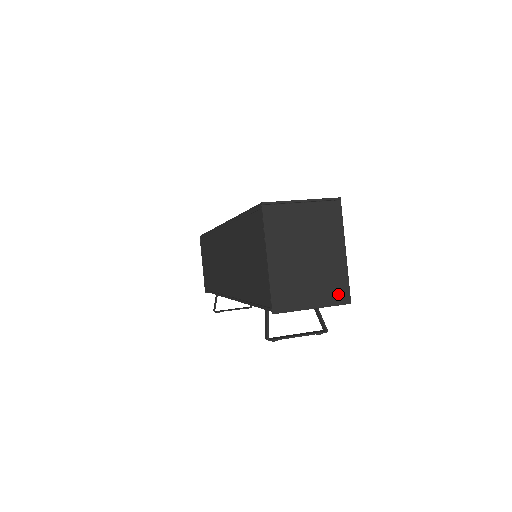
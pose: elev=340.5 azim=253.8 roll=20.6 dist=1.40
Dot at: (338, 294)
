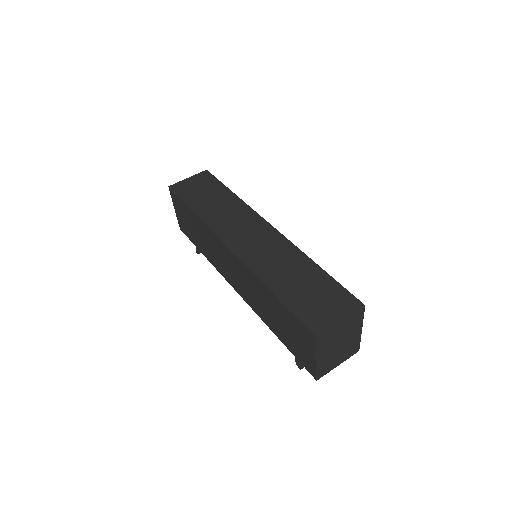
Dot at: (353, 351)
